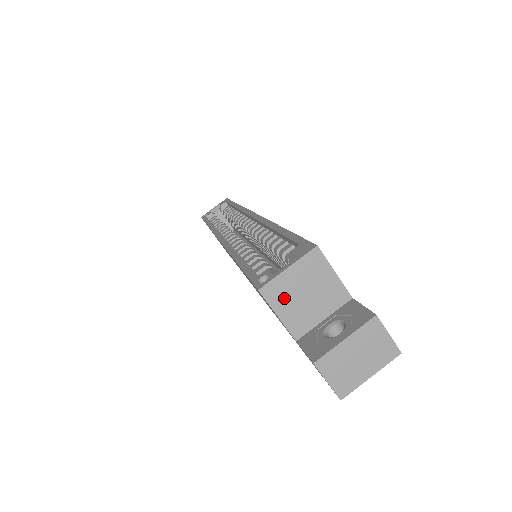
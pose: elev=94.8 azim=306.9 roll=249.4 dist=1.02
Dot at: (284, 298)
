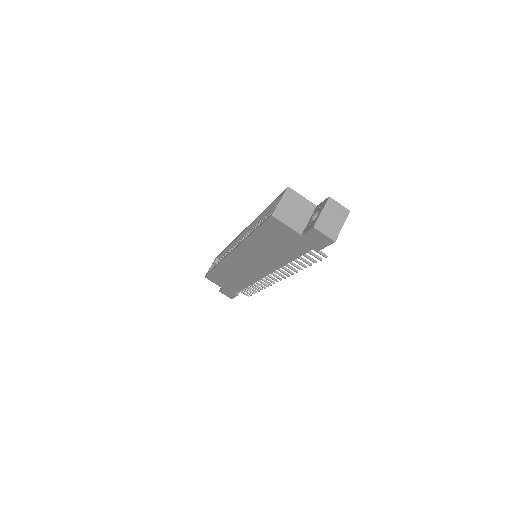
Dot at: (285, 216)
